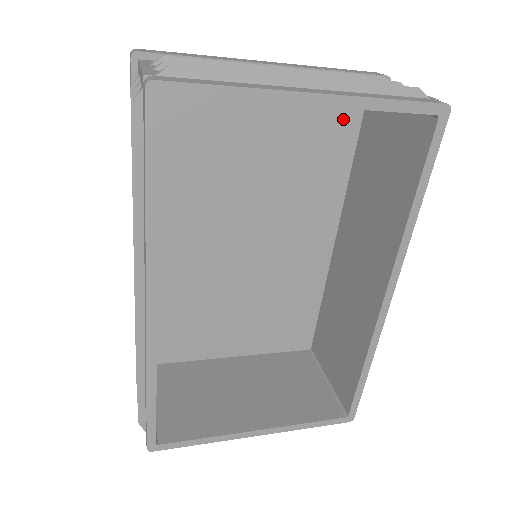
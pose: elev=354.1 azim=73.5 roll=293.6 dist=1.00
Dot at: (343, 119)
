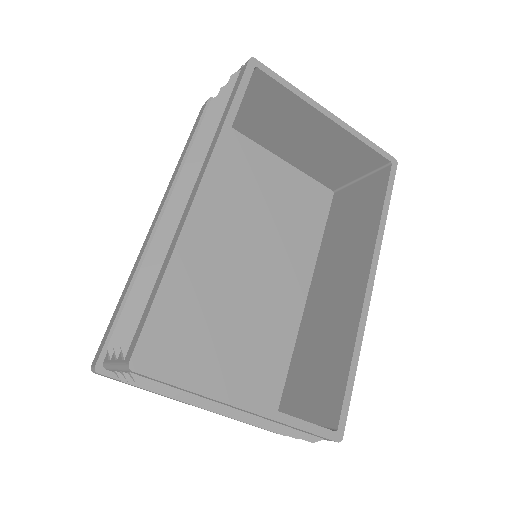
Dot at: (319, 202)
